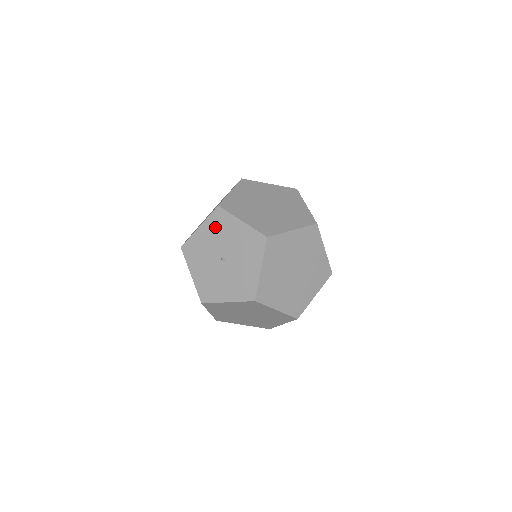
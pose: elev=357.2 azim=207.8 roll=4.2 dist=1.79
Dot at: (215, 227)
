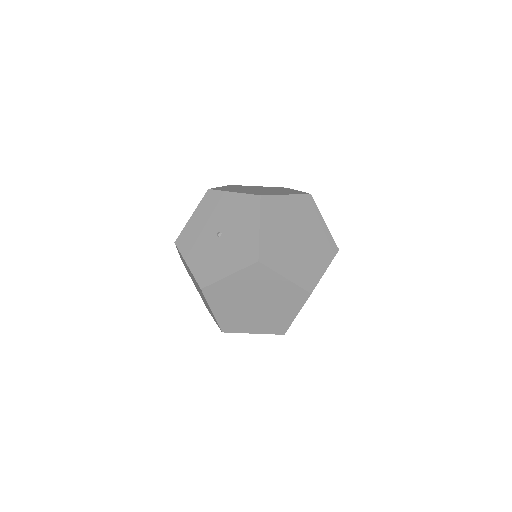
Dot at: (207, 209)
